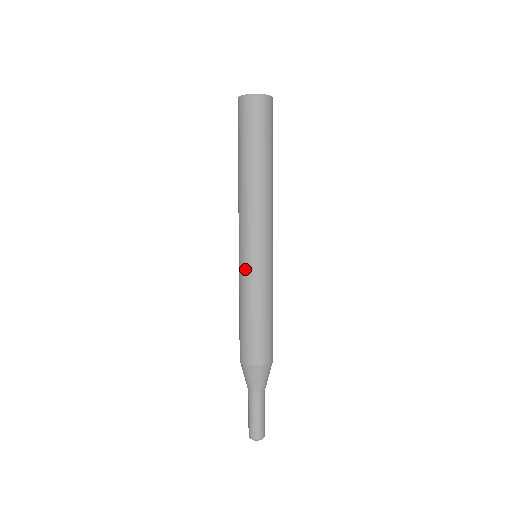
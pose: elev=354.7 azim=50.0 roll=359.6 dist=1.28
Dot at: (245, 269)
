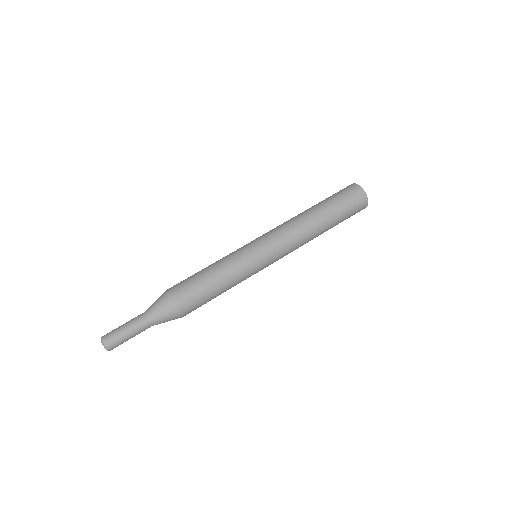
Dot at: (249, 256)
